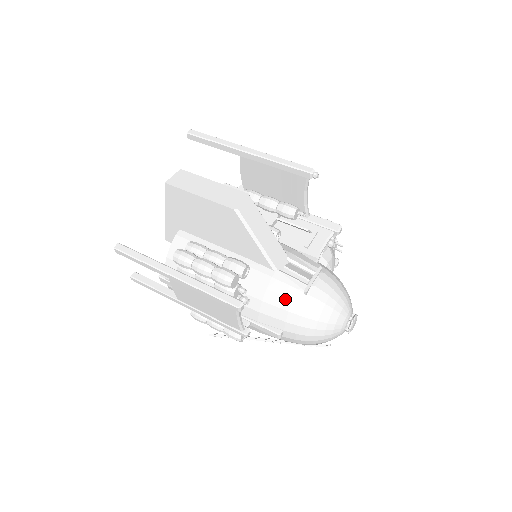
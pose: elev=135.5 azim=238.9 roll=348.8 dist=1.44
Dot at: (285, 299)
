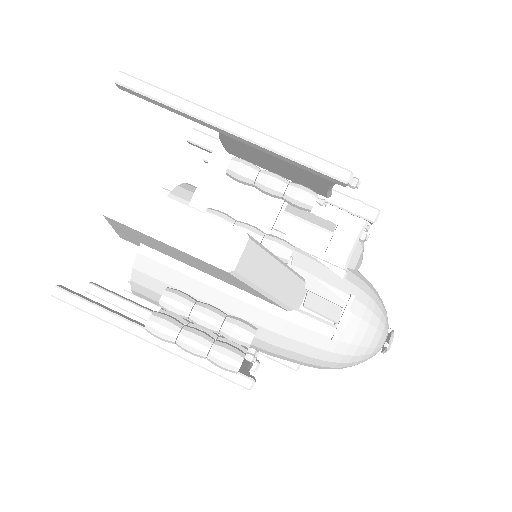
Dot at: (306, 346)
